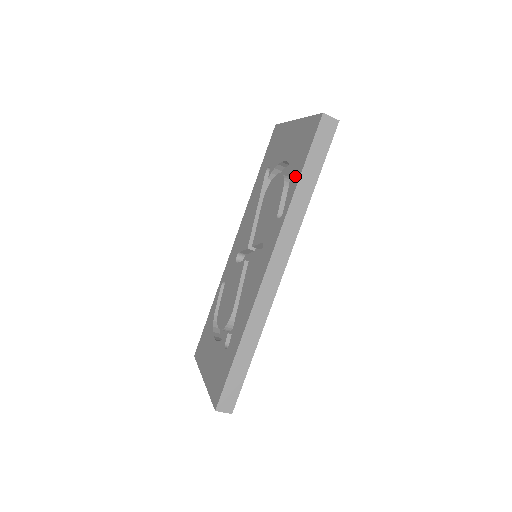
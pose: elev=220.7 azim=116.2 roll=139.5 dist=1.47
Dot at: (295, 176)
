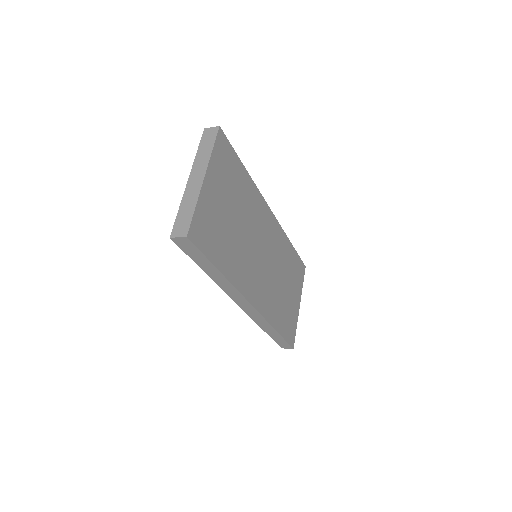
Dot at: occluded
